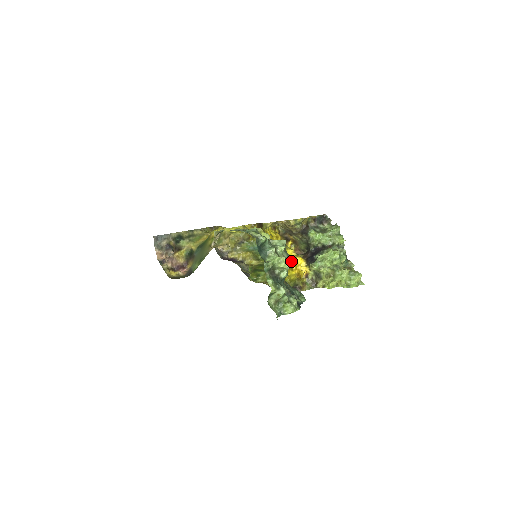
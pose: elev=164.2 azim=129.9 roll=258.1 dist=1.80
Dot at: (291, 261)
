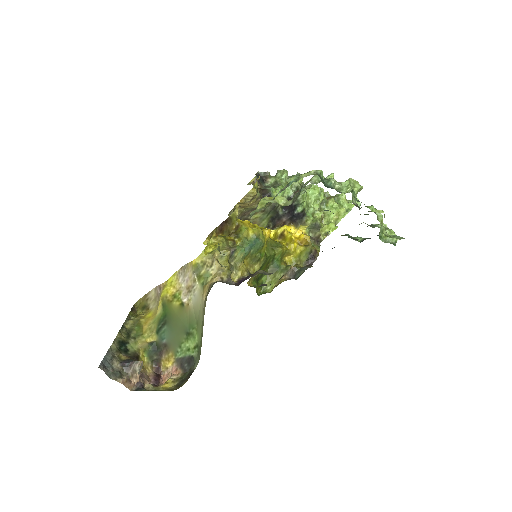
Dot at: occluded
